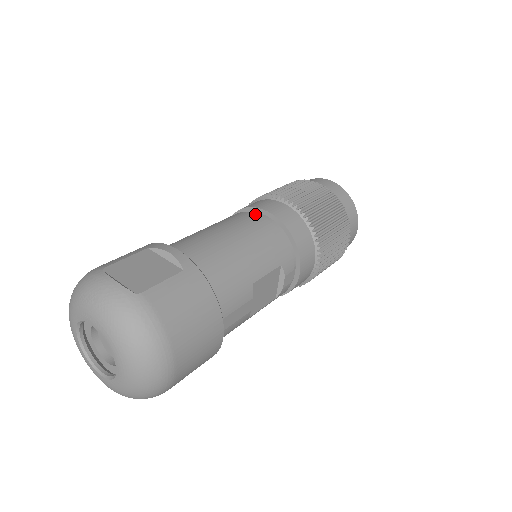
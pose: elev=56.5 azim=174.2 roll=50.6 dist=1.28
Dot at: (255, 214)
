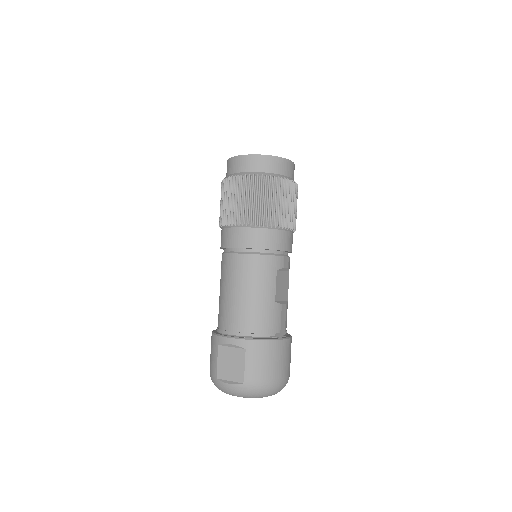
Dot at: (235, 256)
